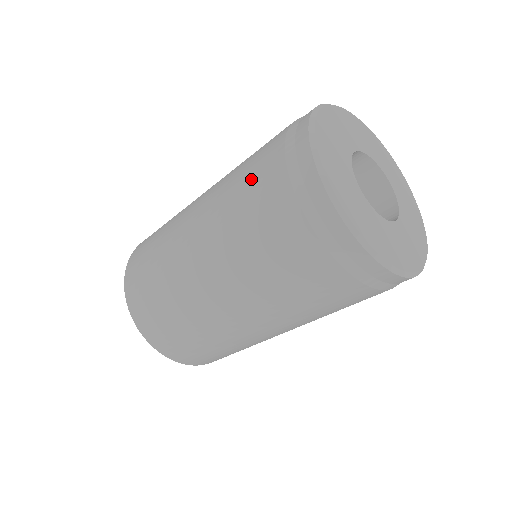
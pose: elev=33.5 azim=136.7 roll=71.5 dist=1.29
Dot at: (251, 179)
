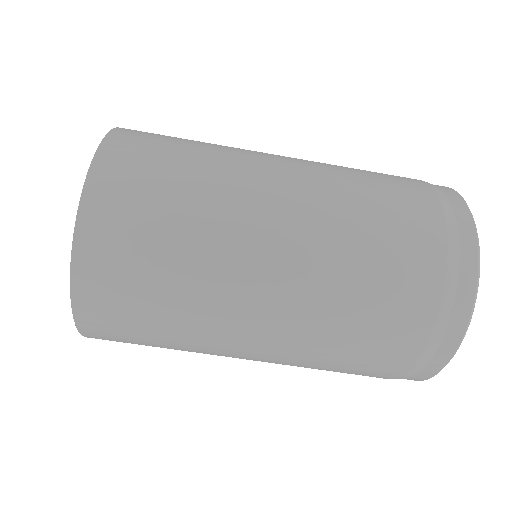
Dot at: occluded
